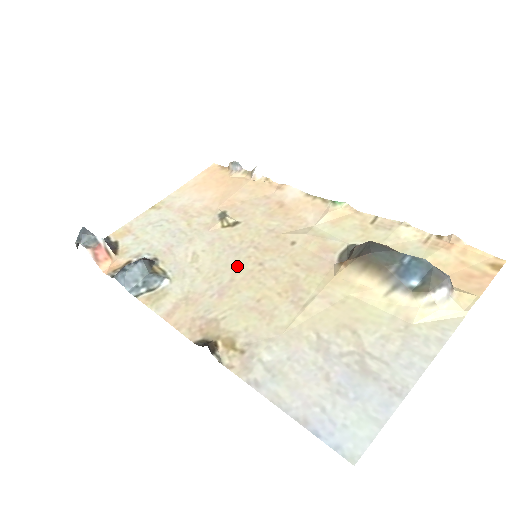
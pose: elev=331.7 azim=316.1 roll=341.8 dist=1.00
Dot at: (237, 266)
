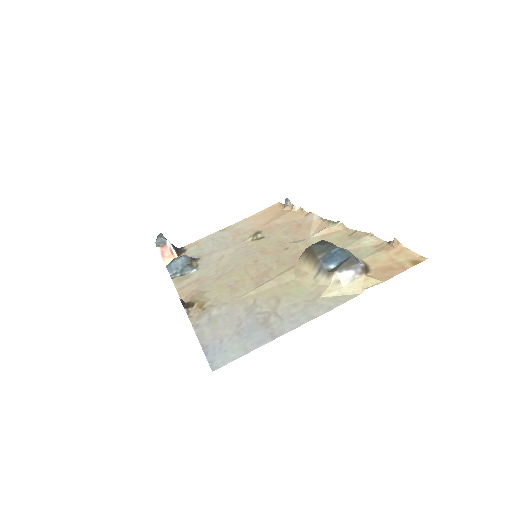
Dot at: (241, 262)
